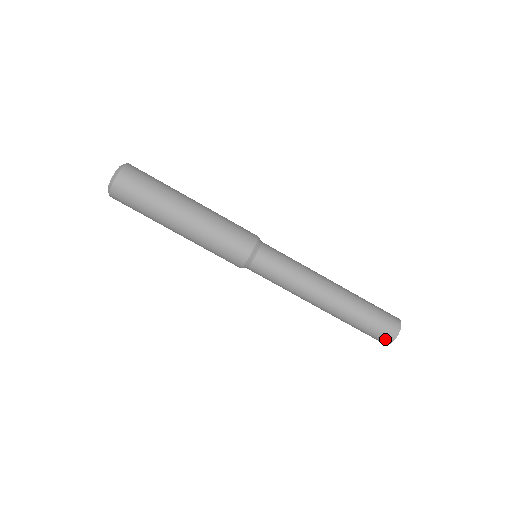
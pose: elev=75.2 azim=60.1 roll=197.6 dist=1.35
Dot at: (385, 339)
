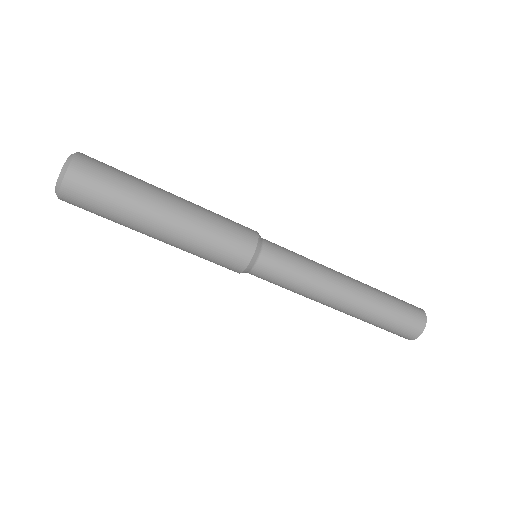
Dot at: occluded
